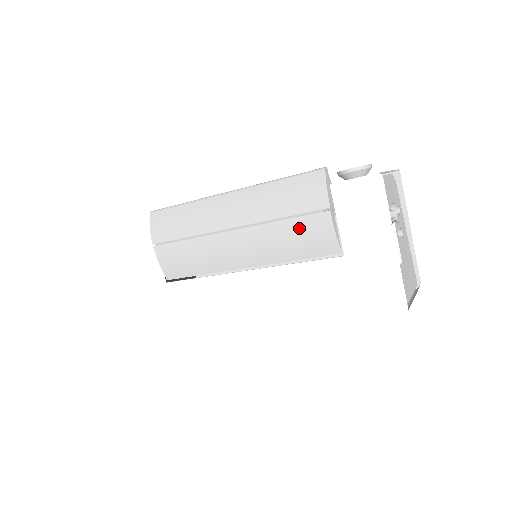
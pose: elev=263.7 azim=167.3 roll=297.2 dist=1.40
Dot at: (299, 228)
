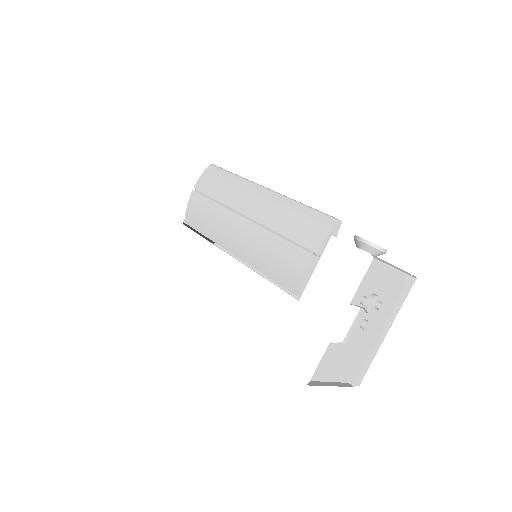
Dot at: (285, 252)
